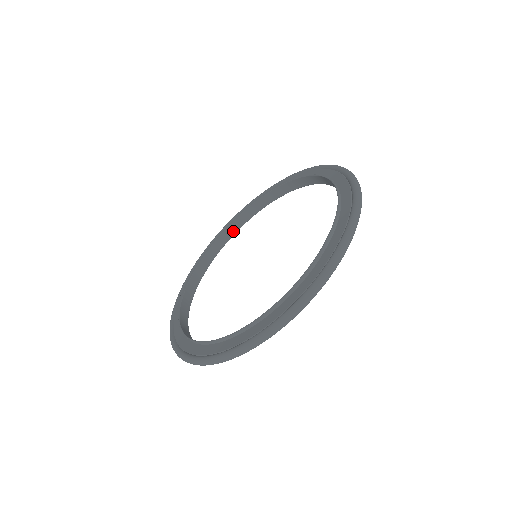
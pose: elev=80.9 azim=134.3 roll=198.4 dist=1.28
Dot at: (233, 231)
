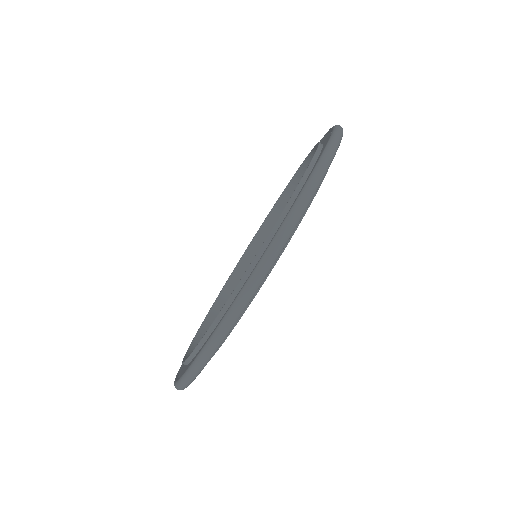
Dot at: (278, 214)
